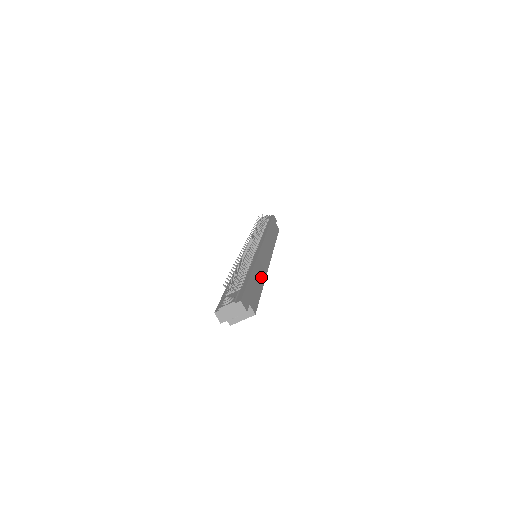
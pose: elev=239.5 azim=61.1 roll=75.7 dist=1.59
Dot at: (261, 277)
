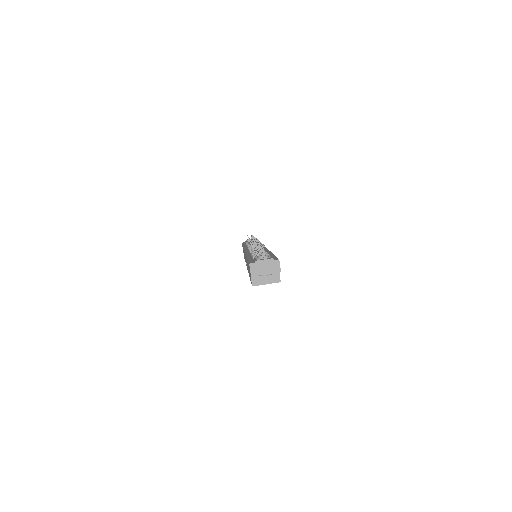
Dot at: occluded
